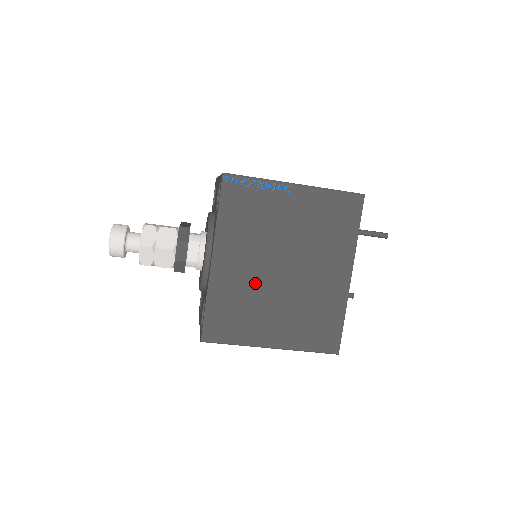
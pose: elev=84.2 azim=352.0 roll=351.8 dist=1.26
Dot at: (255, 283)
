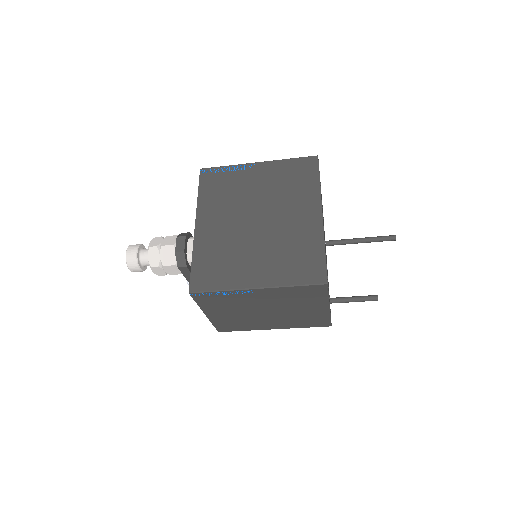
Dot at: (234, 236)
